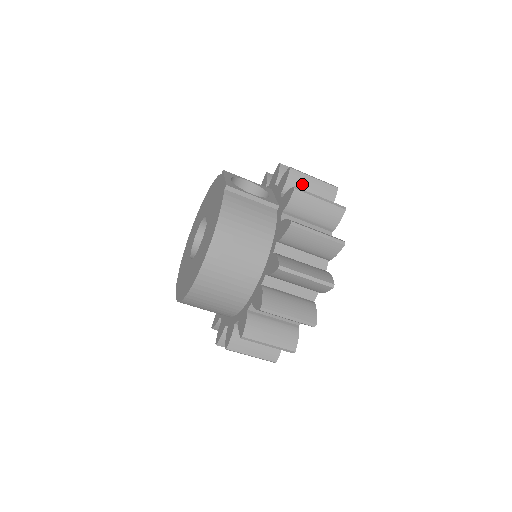
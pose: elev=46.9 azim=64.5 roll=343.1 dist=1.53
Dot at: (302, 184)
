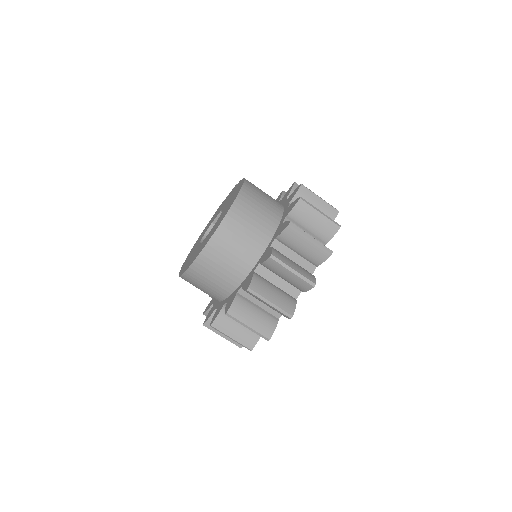
Dot at: occluded
